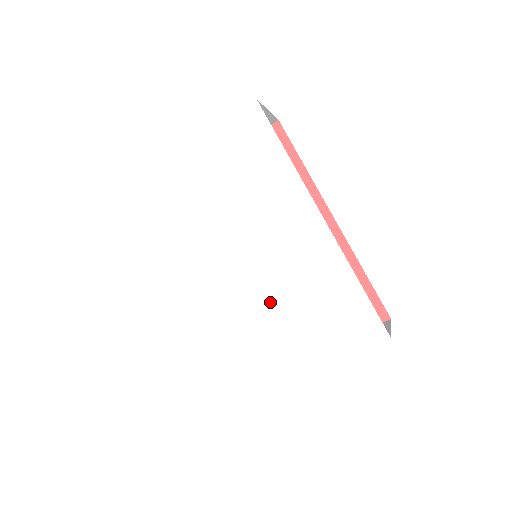
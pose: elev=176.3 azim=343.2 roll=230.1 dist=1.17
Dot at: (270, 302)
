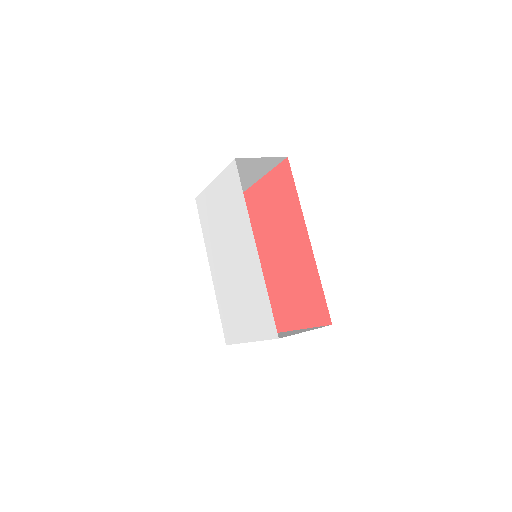
Dot at: (239, 291)
